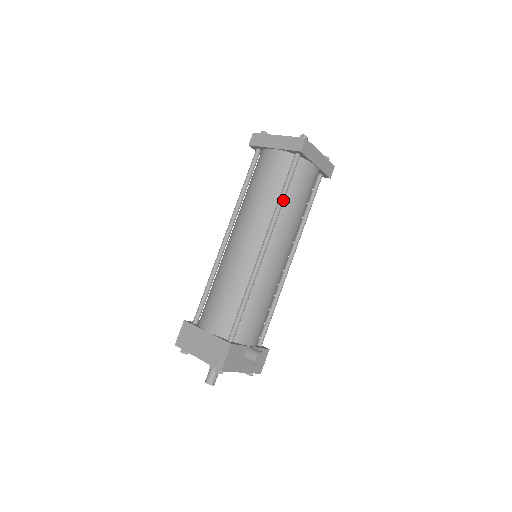
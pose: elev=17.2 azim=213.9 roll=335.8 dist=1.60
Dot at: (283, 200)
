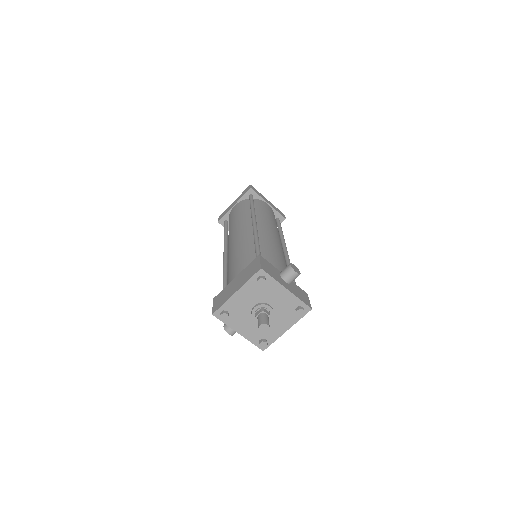
Dot at: (254, 208)
